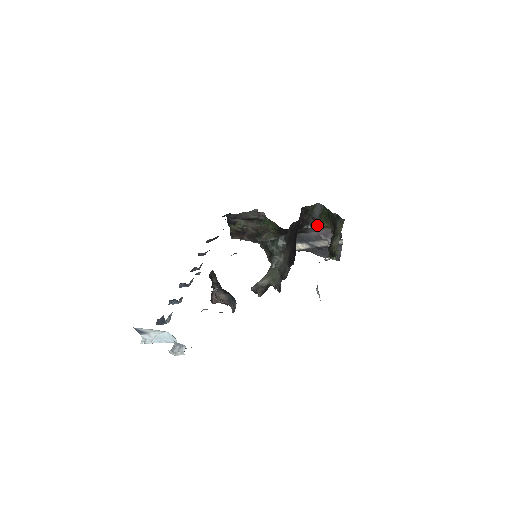
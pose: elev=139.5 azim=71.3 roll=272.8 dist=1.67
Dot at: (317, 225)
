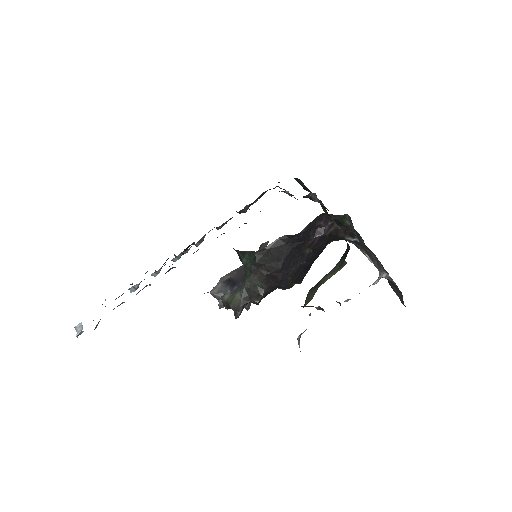
Dot at: (364, 243)
